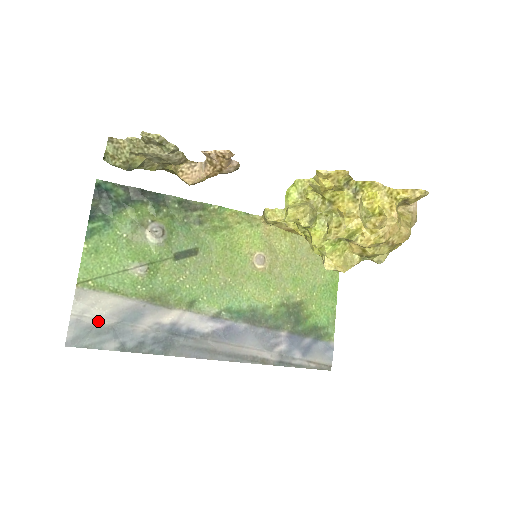
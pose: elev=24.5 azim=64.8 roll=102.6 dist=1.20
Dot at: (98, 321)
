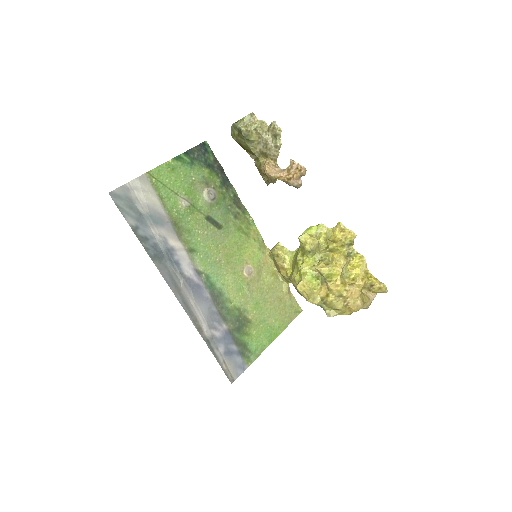
Dot at: (137, 201)
